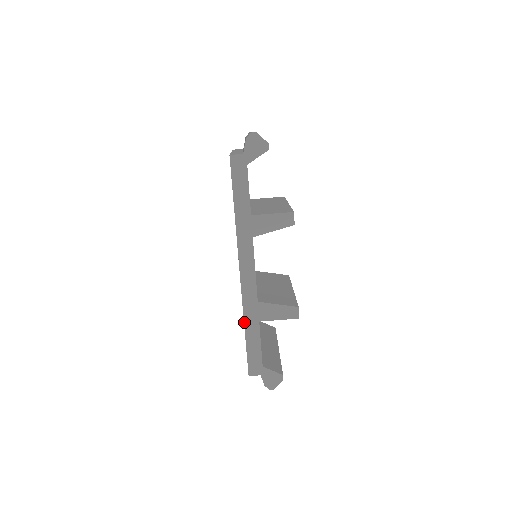
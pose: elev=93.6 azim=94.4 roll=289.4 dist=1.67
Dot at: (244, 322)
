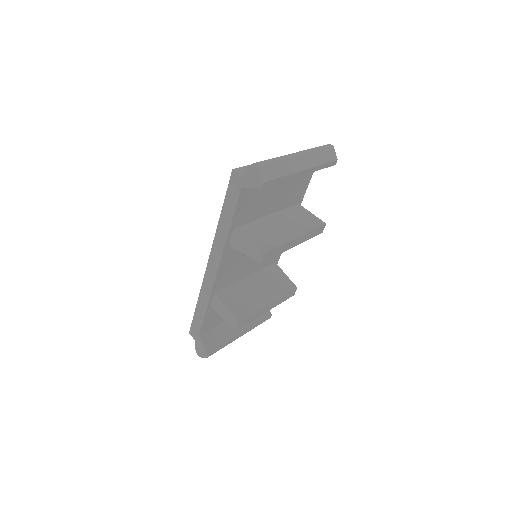
Dot at: (198, 298)
